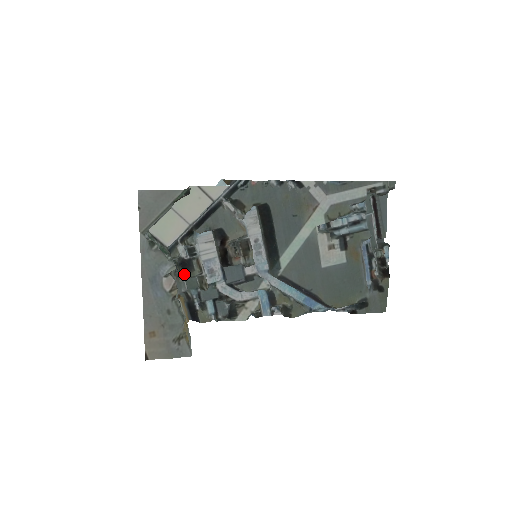
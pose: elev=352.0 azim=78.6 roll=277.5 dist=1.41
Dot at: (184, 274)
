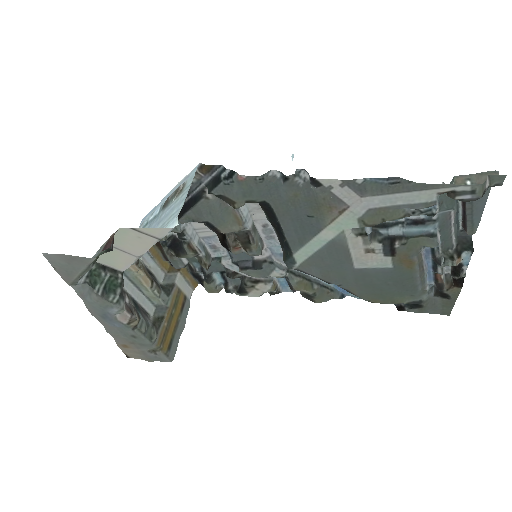
Dot at: (176, 256)
